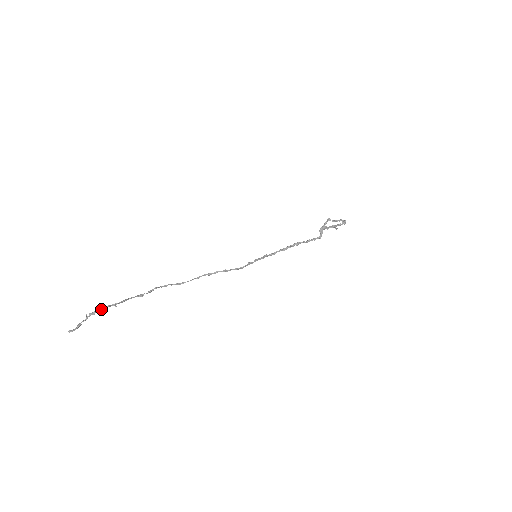
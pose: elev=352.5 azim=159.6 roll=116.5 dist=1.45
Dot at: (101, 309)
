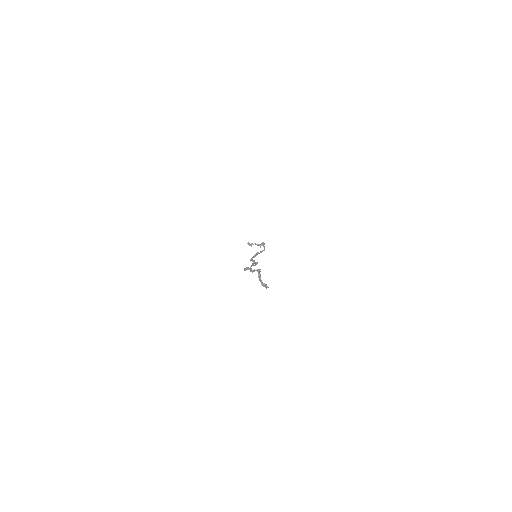
Dot at: (260, 271)
